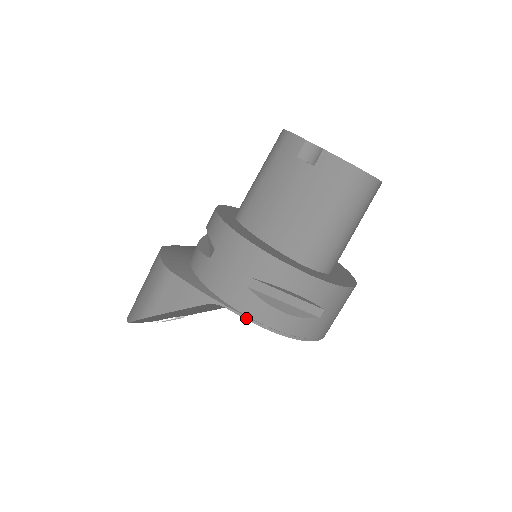
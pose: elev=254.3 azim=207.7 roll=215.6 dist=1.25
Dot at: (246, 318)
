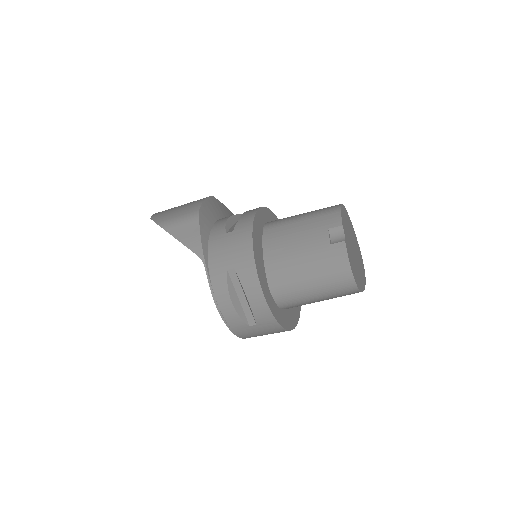
Dot at: (210, 285)
